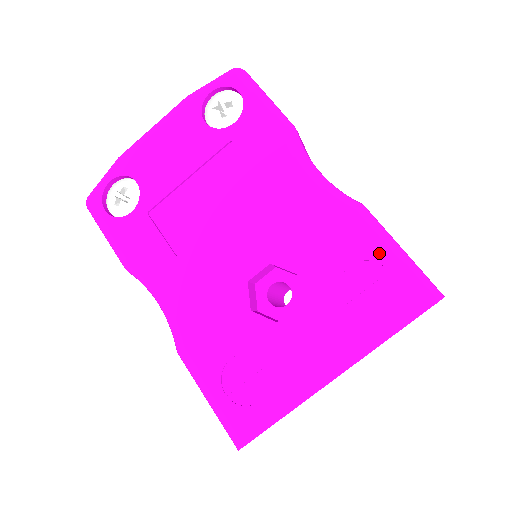
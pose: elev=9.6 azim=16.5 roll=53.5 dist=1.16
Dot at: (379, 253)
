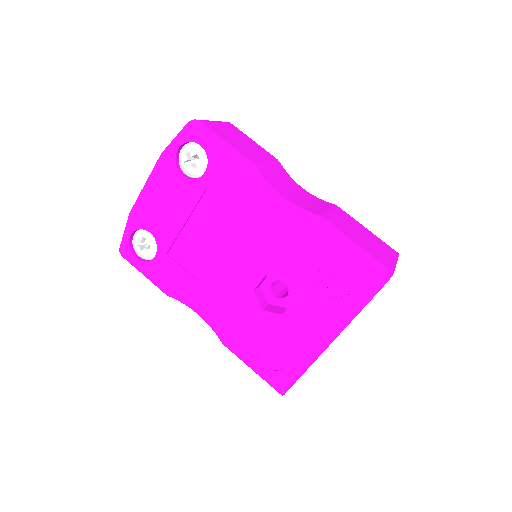
Dot at: (339, 254)
